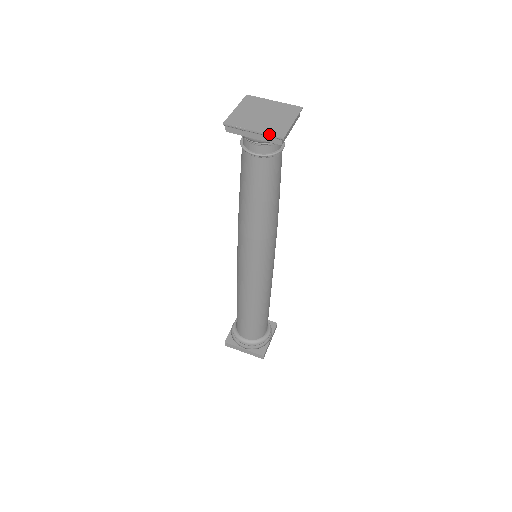
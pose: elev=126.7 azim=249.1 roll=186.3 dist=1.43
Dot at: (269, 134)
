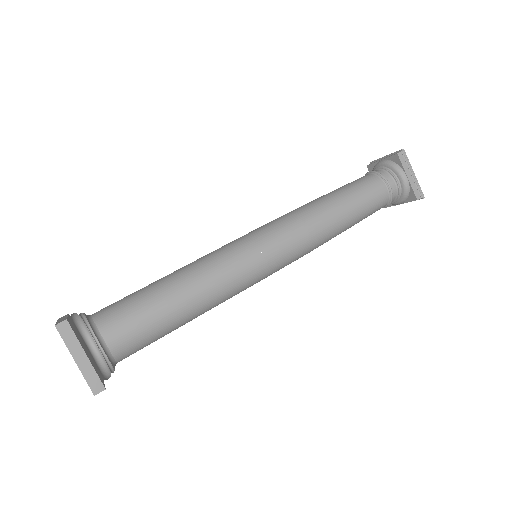
Dot at: (395, 152)
